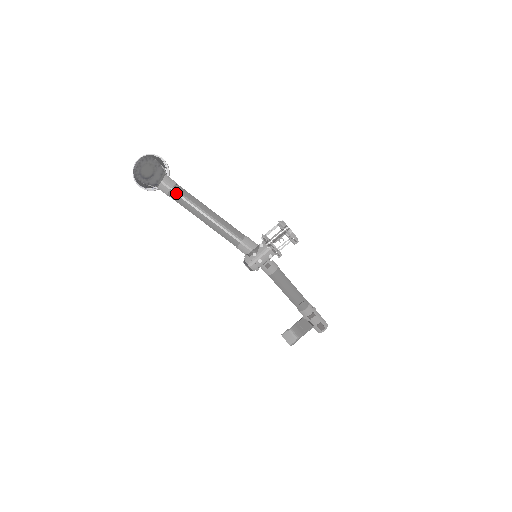
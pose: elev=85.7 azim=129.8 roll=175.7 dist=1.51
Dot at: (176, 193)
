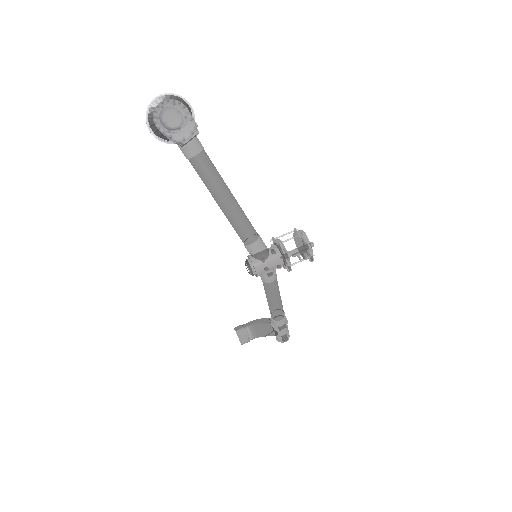
Dot at: (201, 162)
